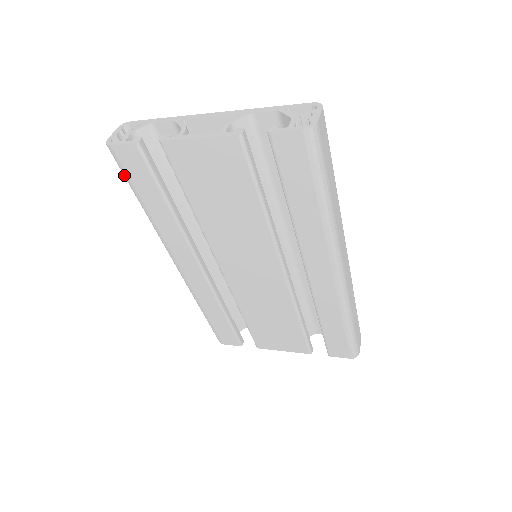
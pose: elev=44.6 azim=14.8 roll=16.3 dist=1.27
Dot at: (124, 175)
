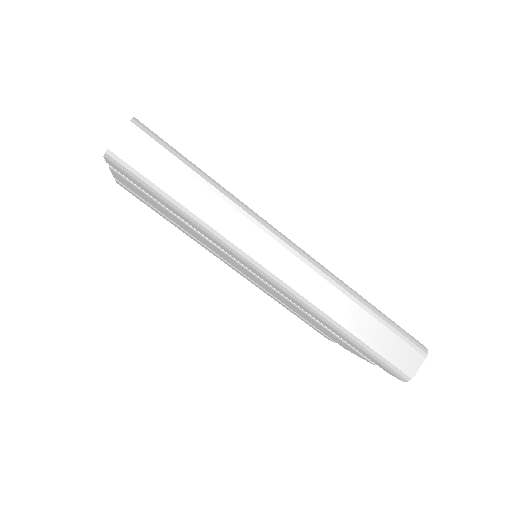
Dot at: occluded
